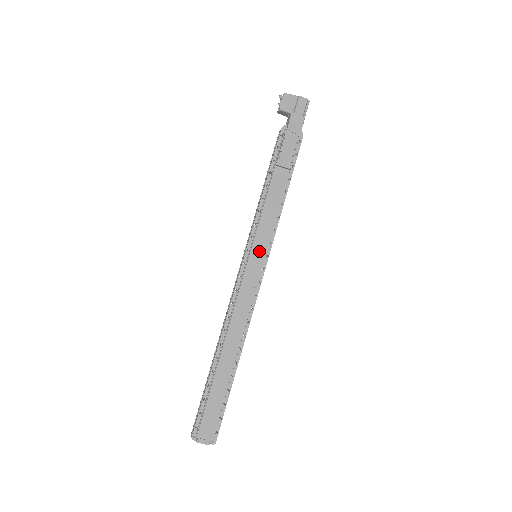
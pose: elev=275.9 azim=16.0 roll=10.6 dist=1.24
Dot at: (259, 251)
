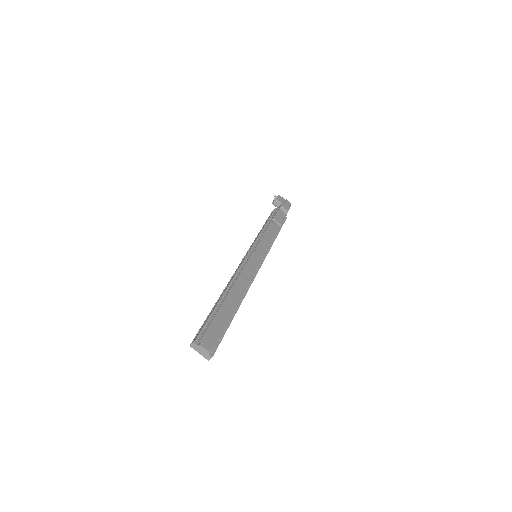
Dot at: (260, 252)
